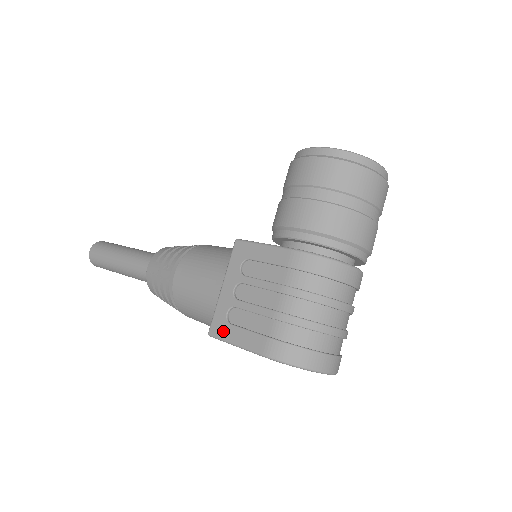
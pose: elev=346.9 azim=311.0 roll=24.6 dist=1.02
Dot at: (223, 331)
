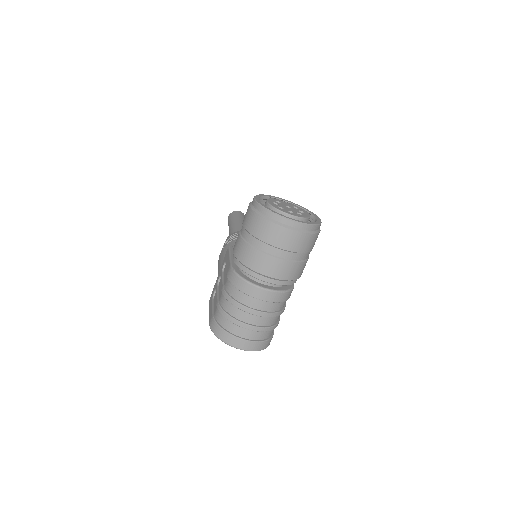
Dot at: (210, 302)
